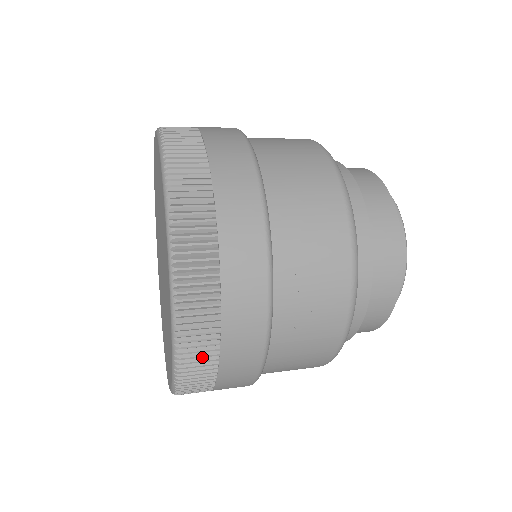
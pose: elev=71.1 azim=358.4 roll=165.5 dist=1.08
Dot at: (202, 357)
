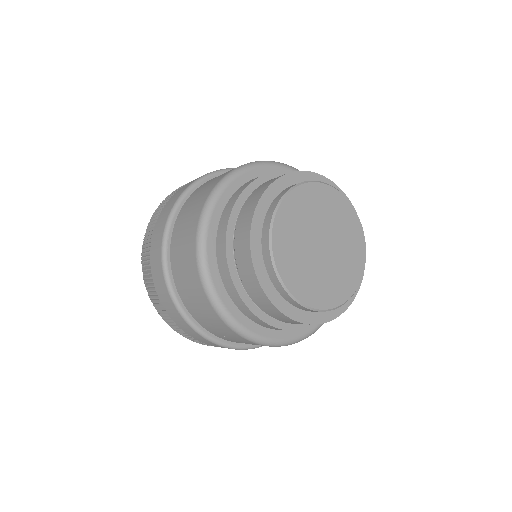
Dot at: occluded
